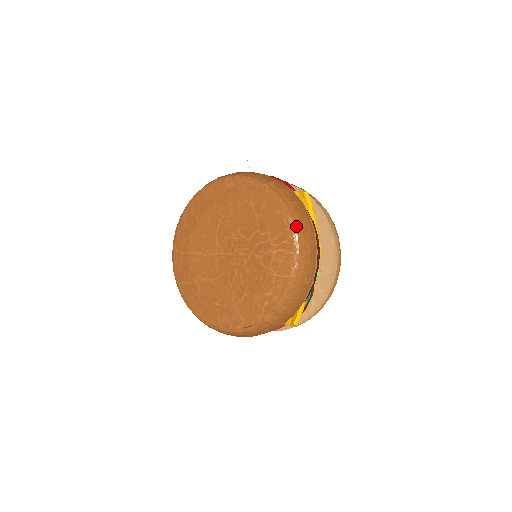
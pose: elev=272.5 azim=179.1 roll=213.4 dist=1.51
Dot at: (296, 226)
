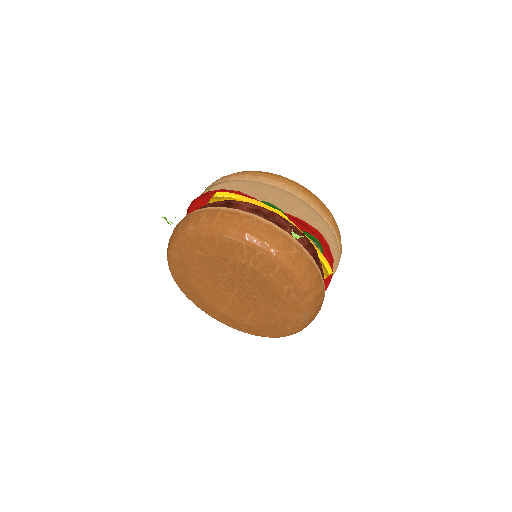
Dot at: (237, 235)
